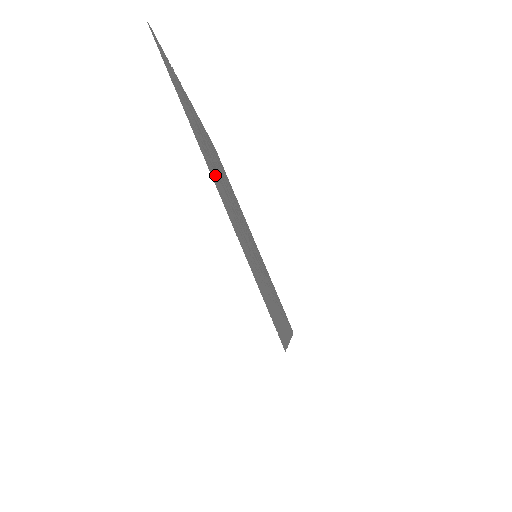
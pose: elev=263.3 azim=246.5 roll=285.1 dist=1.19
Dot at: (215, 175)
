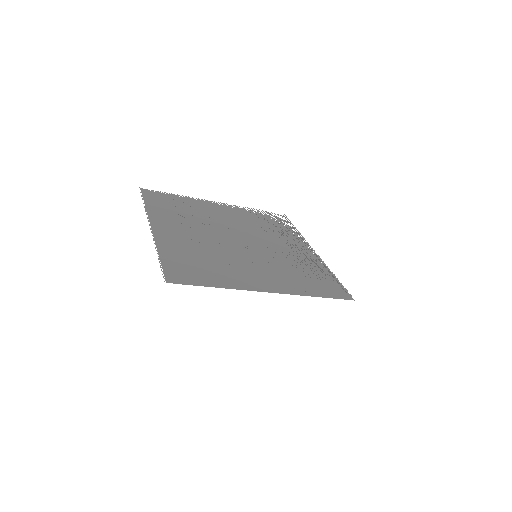
Dot at: (176, 226)
